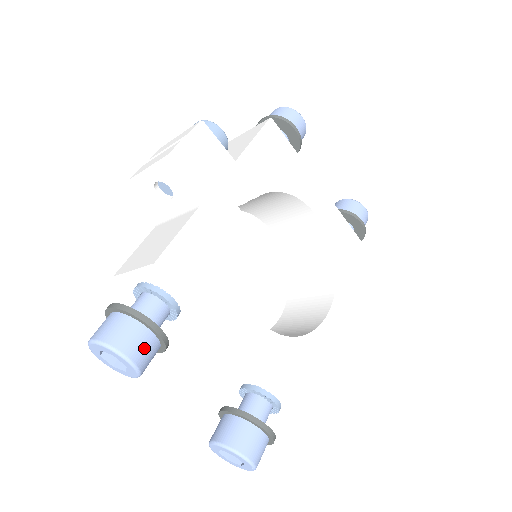
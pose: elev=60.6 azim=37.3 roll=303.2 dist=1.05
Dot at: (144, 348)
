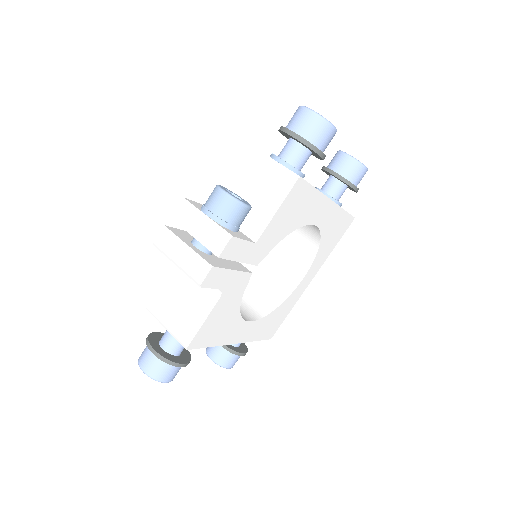
Dot at: (177, 372)
